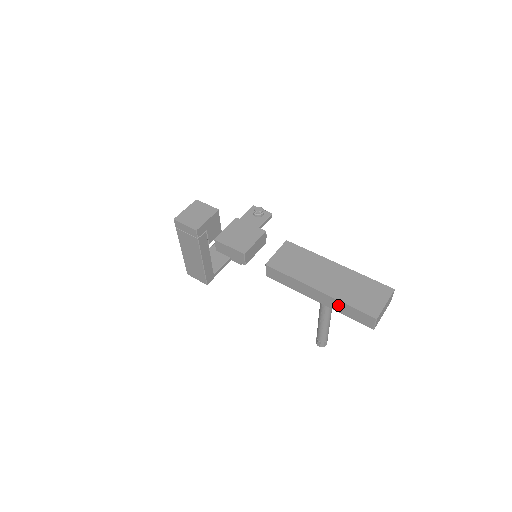
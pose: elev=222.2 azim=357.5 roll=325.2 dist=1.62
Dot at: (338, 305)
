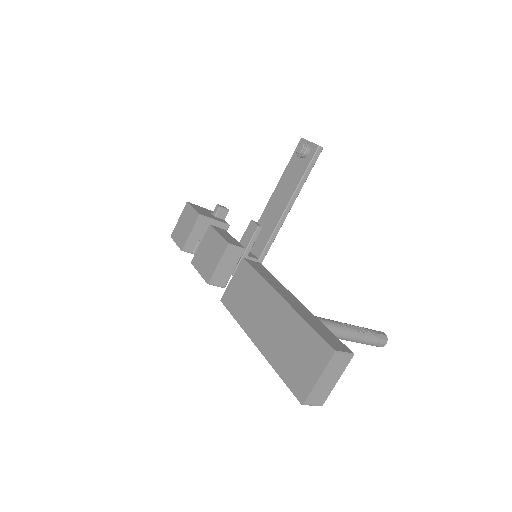
Dot at: occluded
